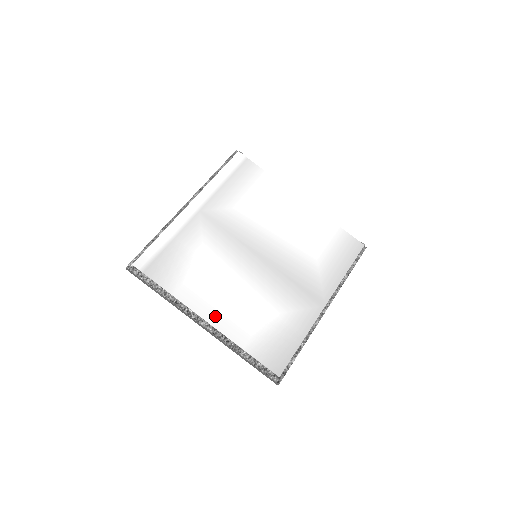
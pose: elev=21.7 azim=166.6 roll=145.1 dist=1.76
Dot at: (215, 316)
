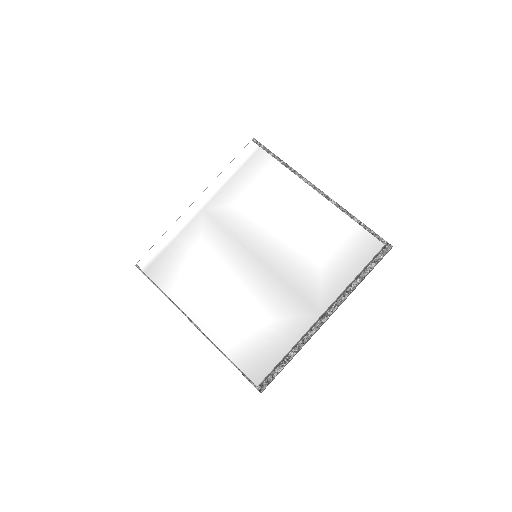
Dot at: (202, 318)
